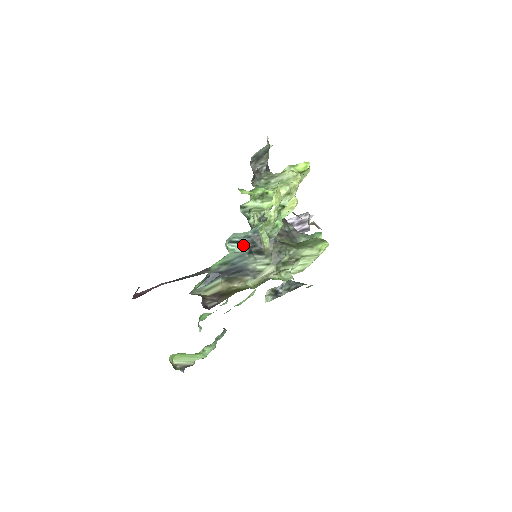
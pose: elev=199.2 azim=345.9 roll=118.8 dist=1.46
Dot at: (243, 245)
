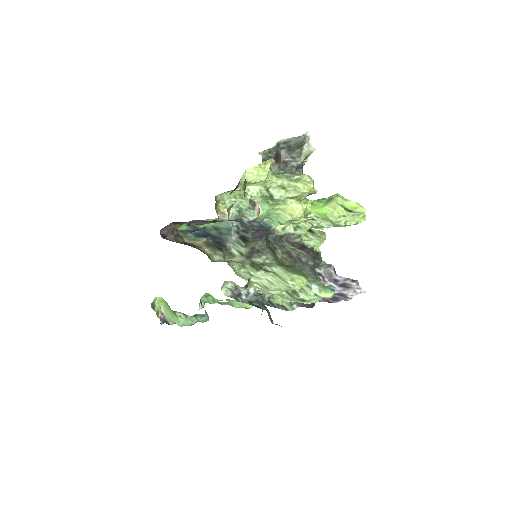
Dot at: (237, 222)
